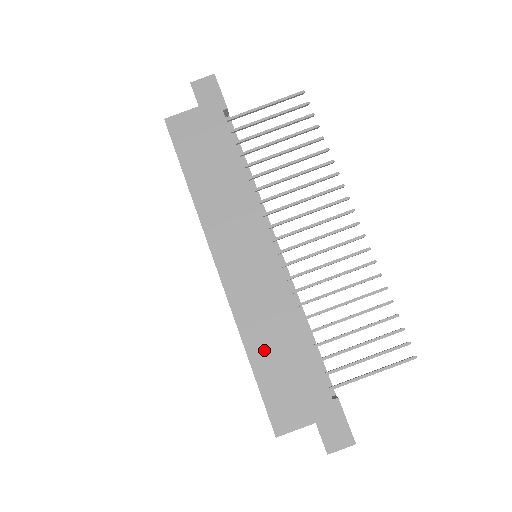
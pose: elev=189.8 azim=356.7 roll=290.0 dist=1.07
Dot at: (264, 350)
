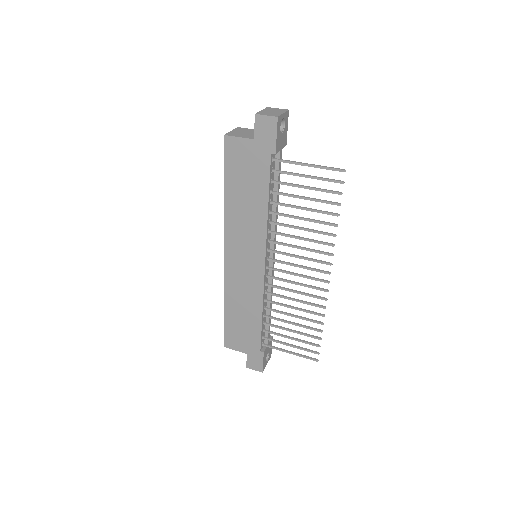
Dot at: (234, 311)
